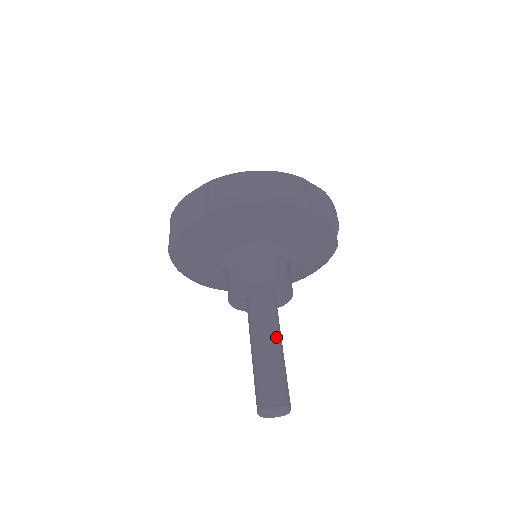
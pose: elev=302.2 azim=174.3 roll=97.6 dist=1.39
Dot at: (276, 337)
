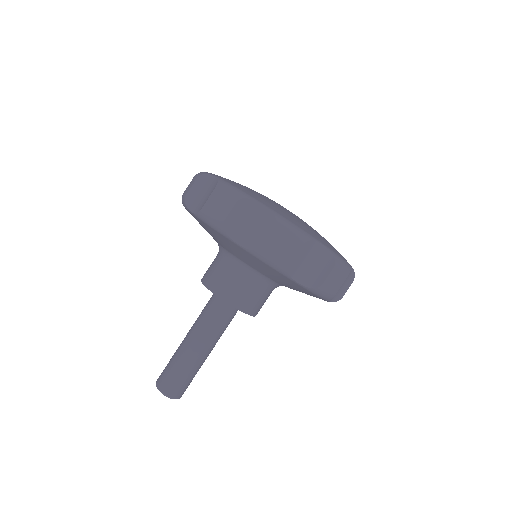
Dot at: (197, 338)
